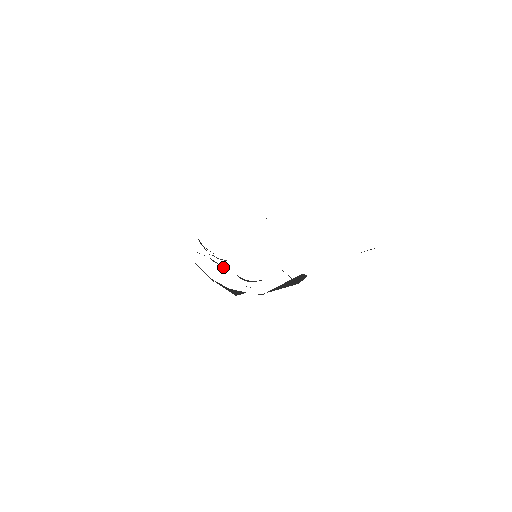
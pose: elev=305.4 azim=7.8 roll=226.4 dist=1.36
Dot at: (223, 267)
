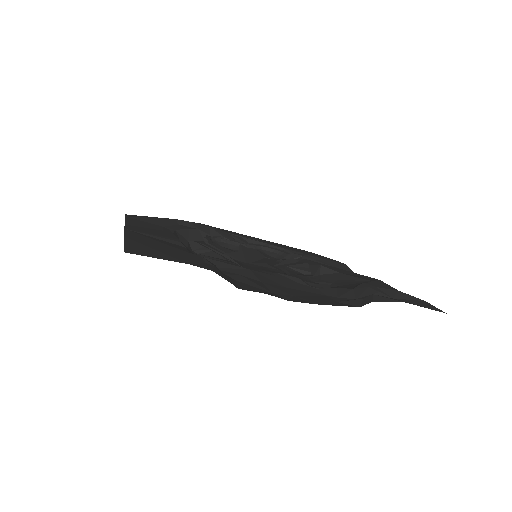
Dot at: (240, 244)
